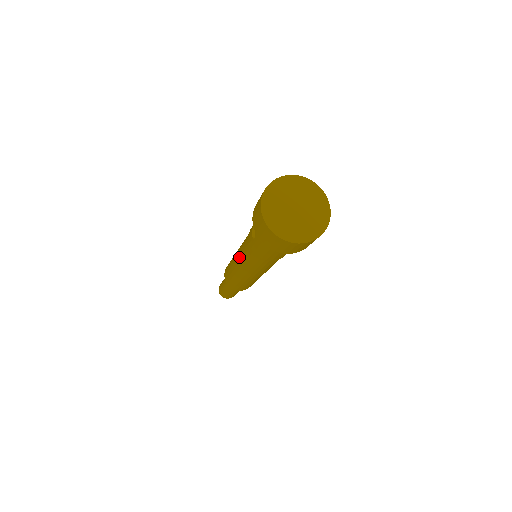
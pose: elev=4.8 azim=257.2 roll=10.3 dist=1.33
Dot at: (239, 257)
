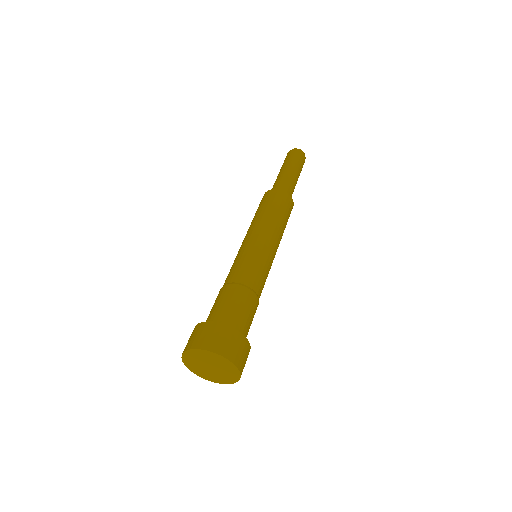
Dot at: occluded
